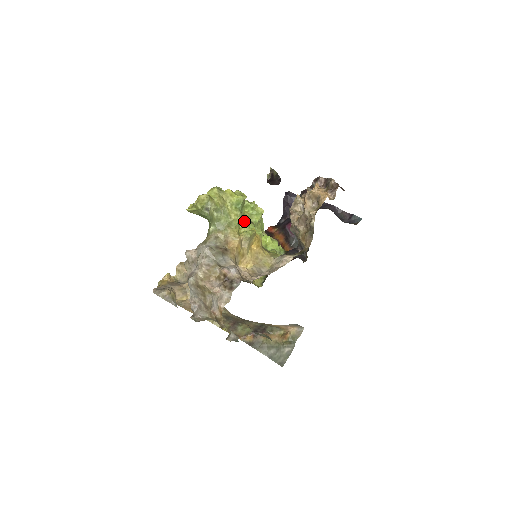
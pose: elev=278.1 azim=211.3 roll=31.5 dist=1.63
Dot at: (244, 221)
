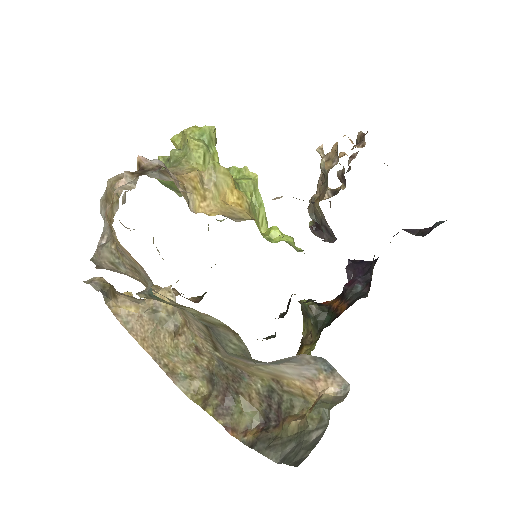
Dot at: occluded
